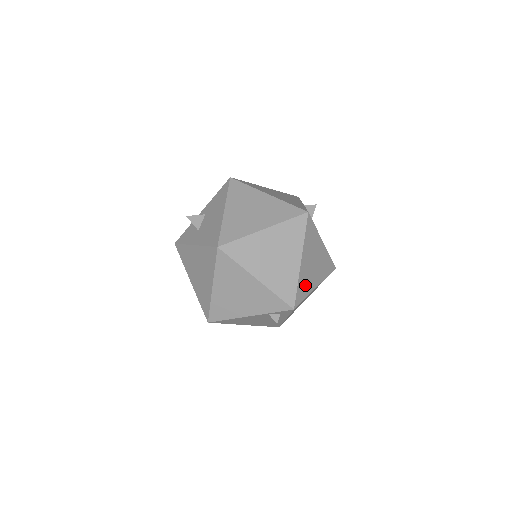
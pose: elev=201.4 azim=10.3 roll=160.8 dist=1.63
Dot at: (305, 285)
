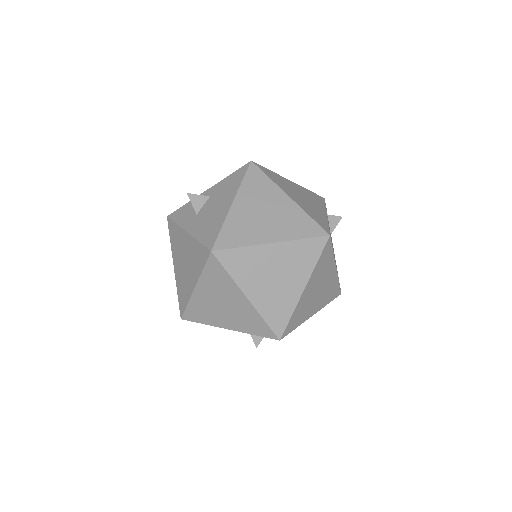
Dot at: (301, 314)
